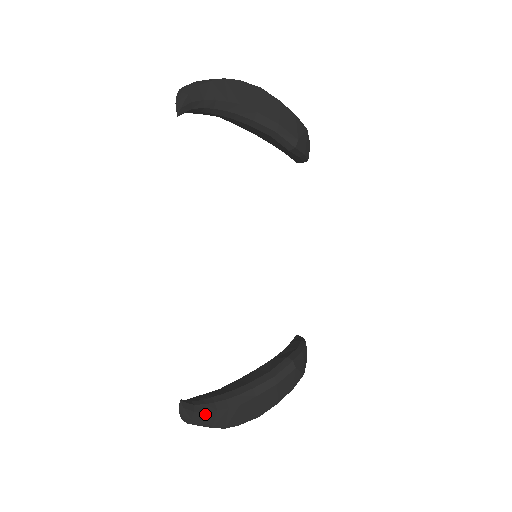
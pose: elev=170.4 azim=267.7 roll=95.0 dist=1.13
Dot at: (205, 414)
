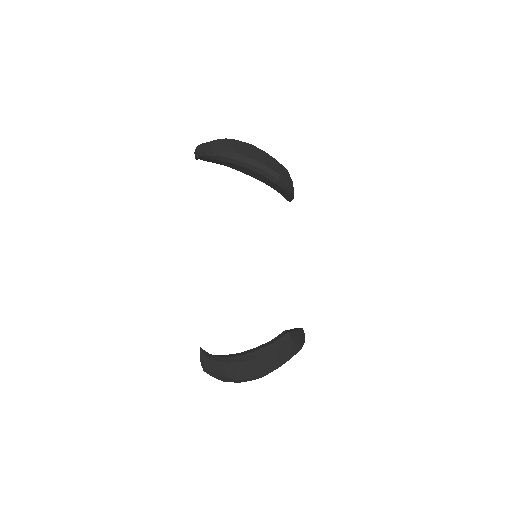
Dot at: (220, 364)
